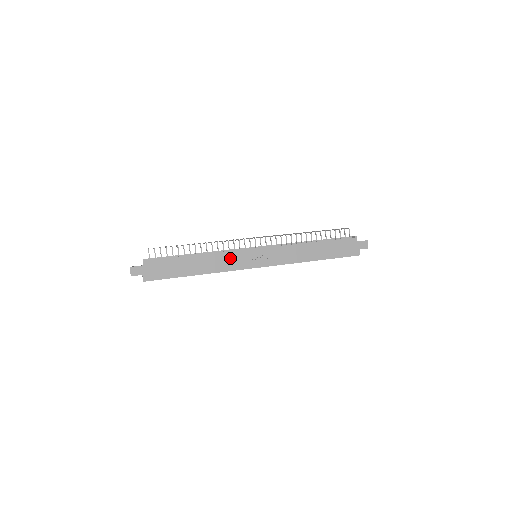
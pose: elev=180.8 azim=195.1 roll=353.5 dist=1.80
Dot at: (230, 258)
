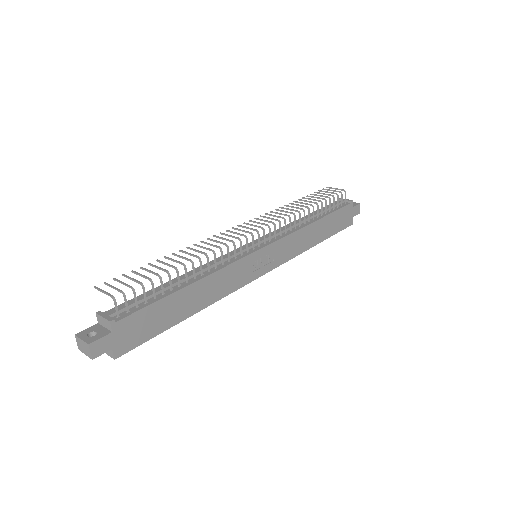
Dot at: (233, 273)
